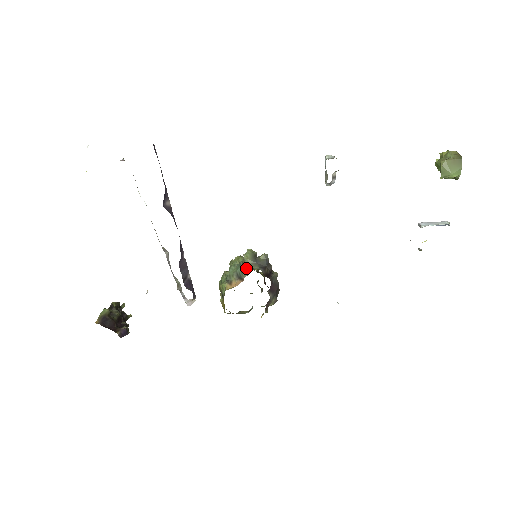
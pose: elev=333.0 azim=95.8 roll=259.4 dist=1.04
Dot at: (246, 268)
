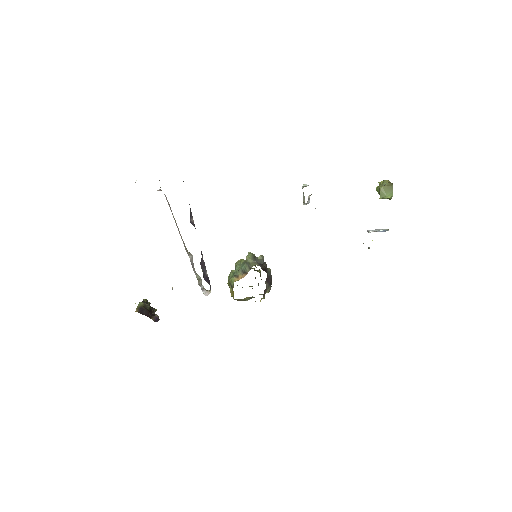
Dot at: (249, 265)
